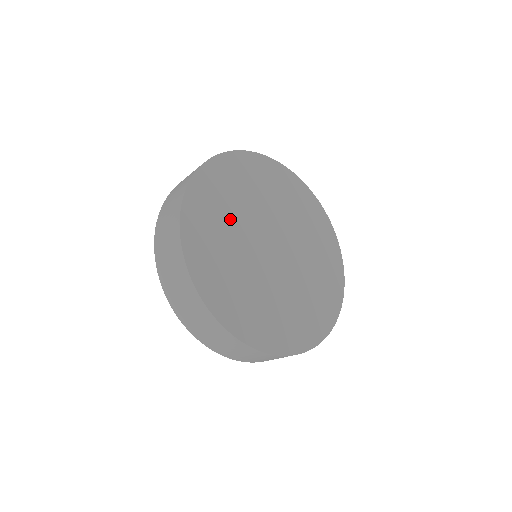
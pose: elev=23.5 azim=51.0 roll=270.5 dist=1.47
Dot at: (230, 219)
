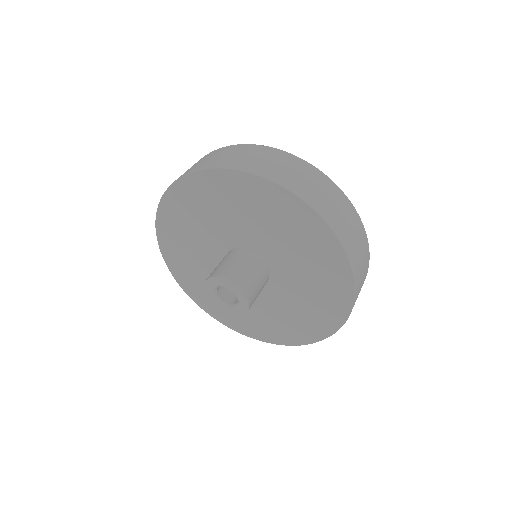
Dot at: occluded
